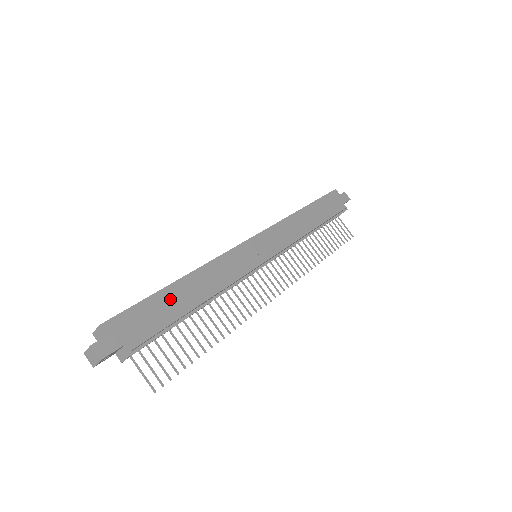
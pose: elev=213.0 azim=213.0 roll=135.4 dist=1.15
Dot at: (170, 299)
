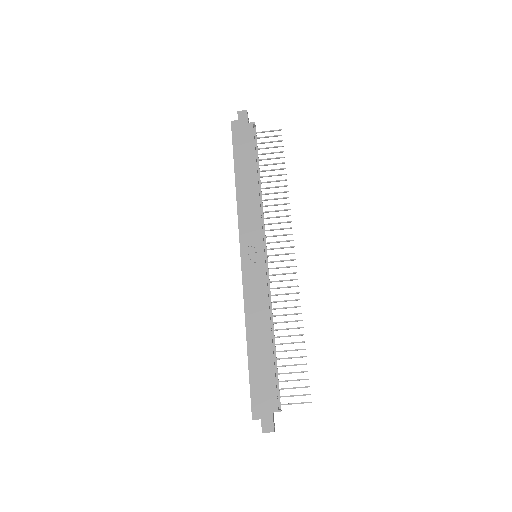
Dot at: (258, 360)
